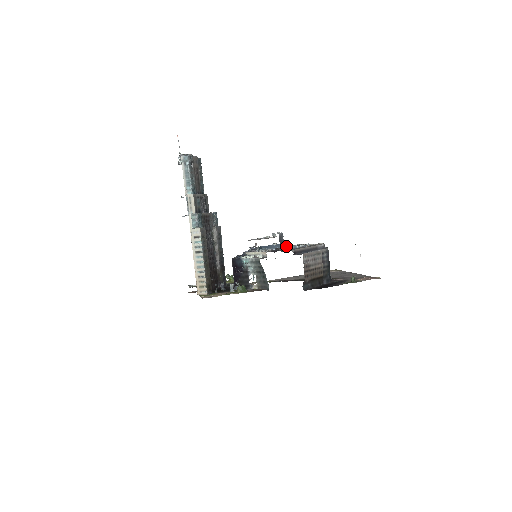
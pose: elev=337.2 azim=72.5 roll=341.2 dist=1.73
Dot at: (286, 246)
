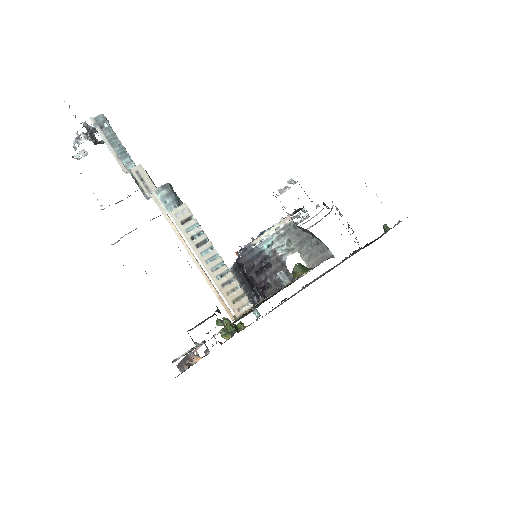
Dot at: occluded
